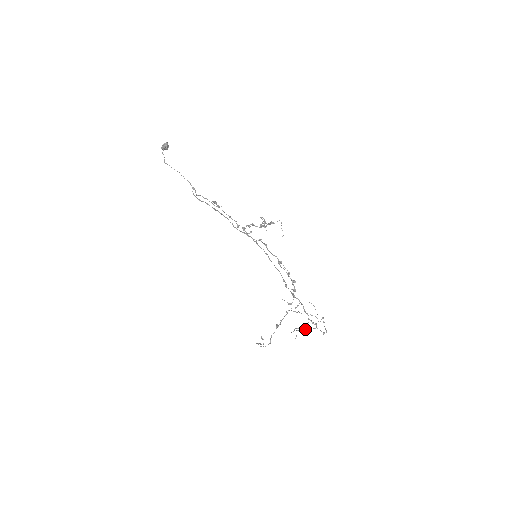
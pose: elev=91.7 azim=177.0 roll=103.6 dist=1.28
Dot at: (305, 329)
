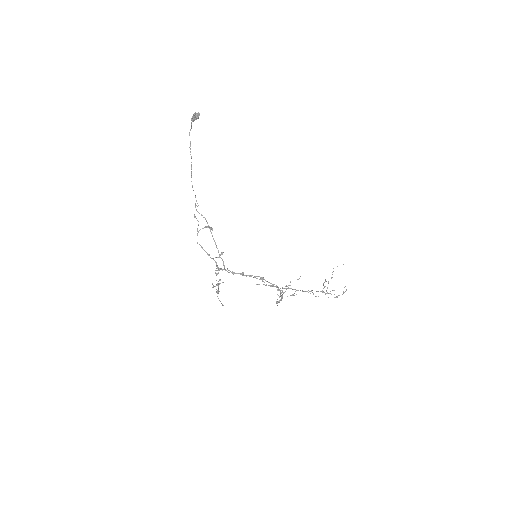
Dot at: occluded
